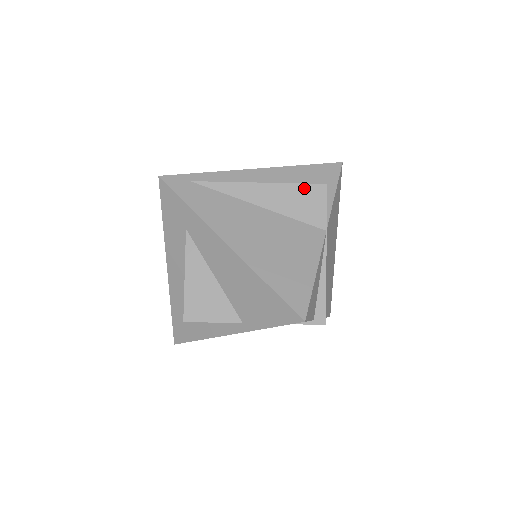
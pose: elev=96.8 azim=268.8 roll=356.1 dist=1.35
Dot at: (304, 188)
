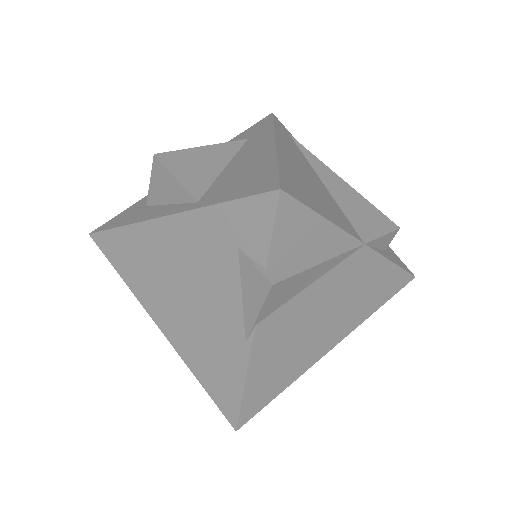
Dot at: (376, 211)
